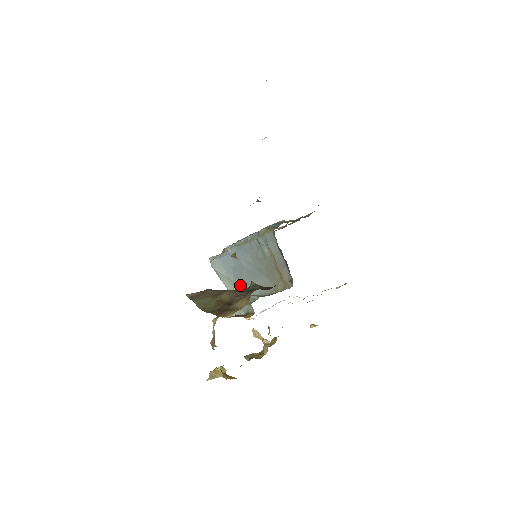
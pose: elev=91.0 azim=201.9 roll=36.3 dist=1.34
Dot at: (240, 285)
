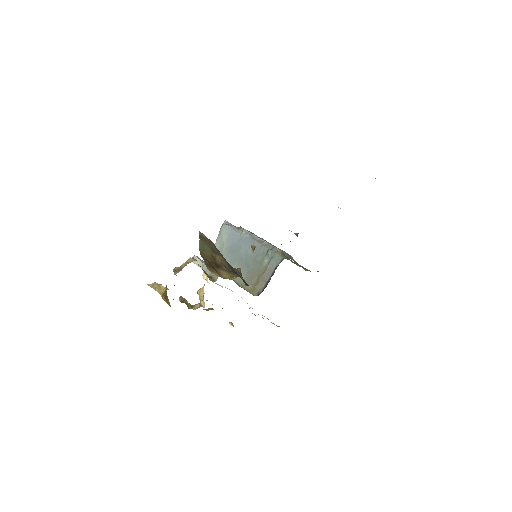
Dot at: (225, 257)
